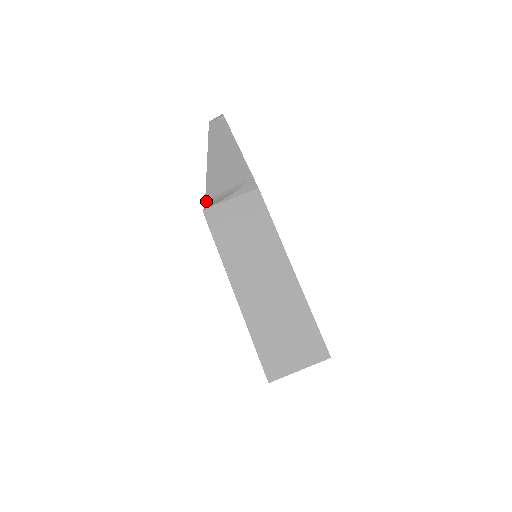
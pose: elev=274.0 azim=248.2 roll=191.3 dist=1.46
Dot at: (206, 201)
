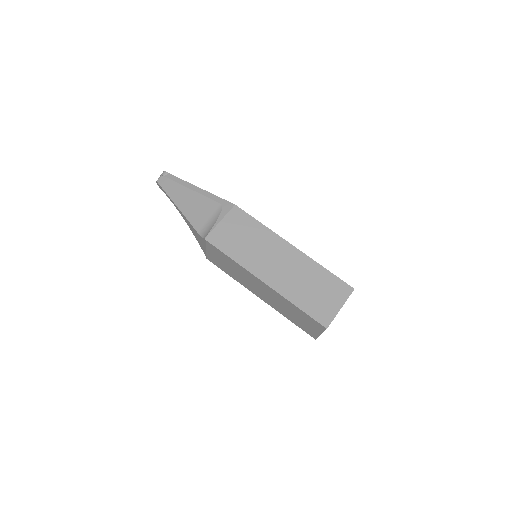
Dot at: (200, 233)
